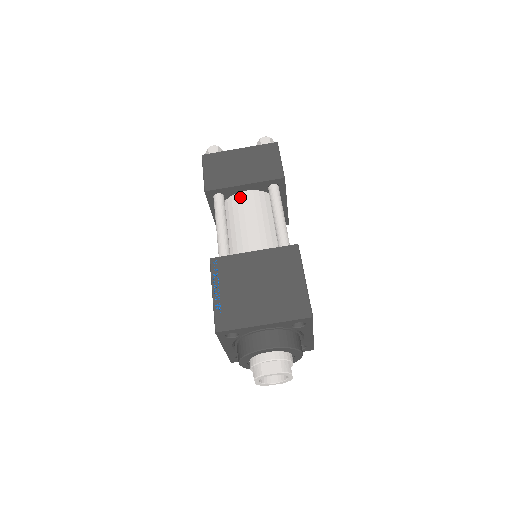
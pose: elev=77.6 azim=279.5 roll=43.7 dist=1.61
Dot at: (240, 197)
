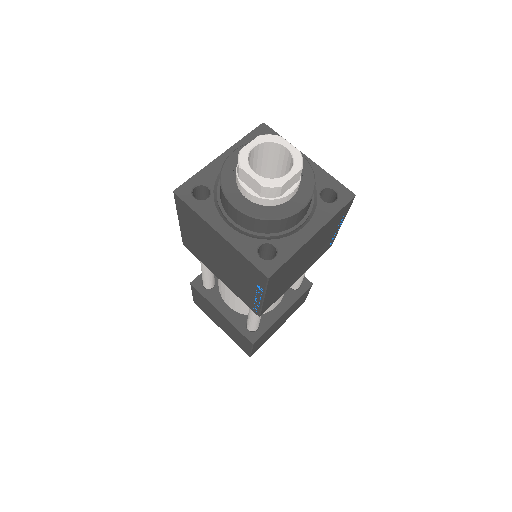
Dot at: occluded
